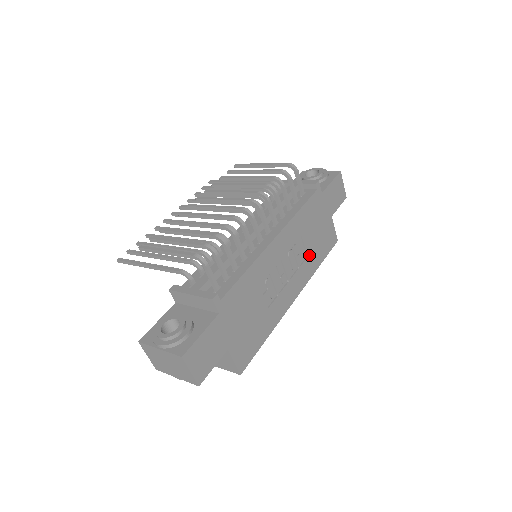
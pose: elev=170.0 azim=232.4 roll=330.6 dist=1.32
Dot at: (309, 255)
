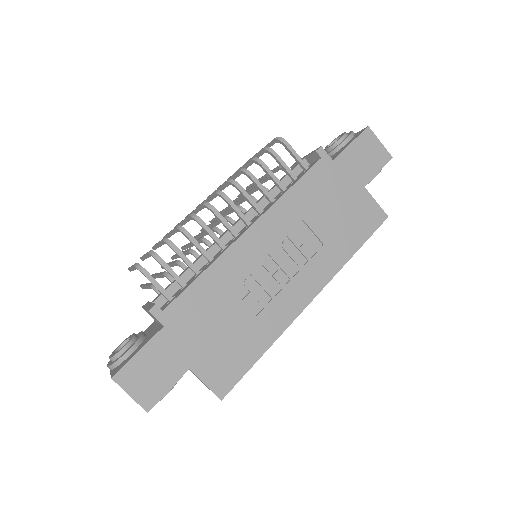
Dot at: (327, 242)
